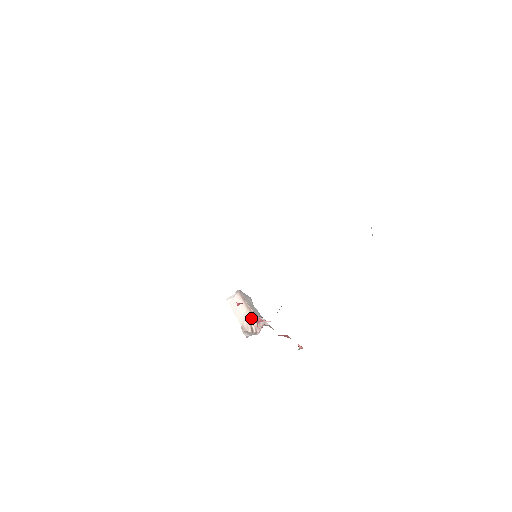
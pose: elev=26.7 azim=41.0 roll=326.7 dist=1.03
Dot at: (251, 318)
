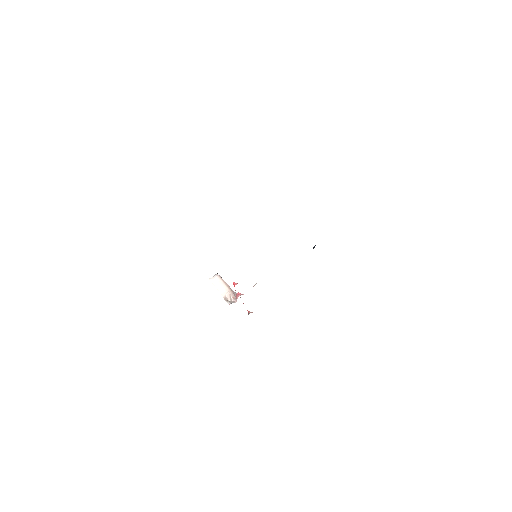
Dot at: (230, 292)
